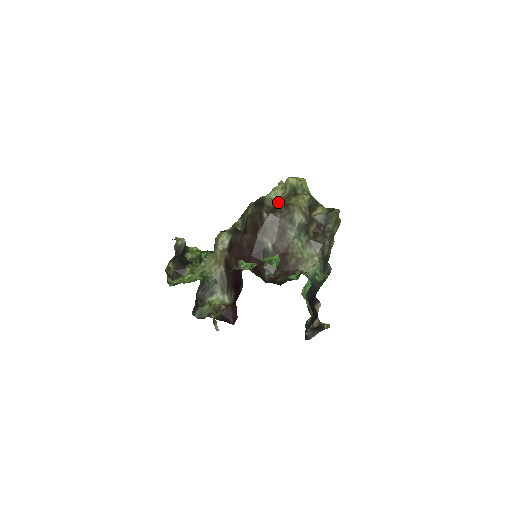
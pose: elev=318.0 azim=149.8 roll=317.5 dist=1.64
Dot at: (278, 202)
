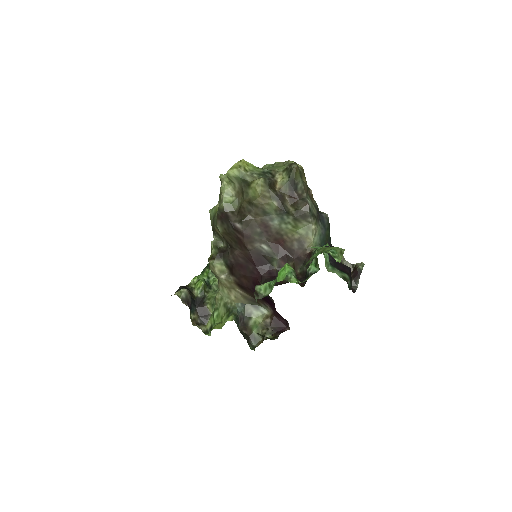
Dot at: (237, 201)
